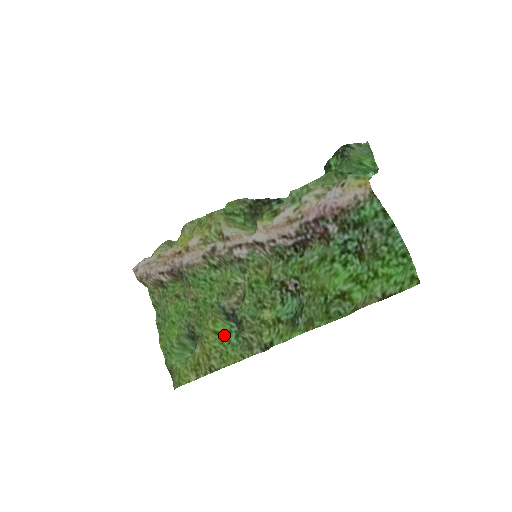
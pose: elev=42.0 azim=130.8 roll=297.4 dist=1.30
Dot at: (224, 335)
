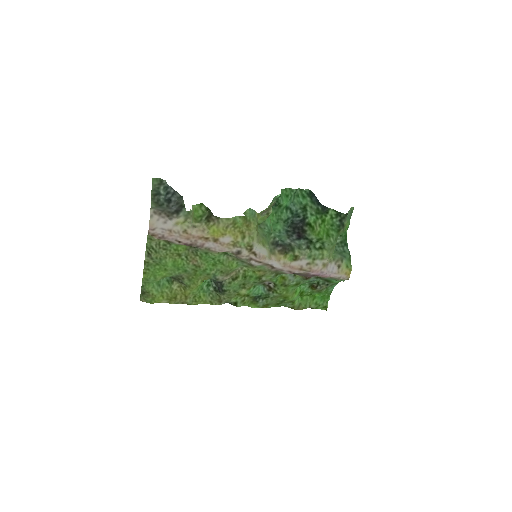
Dot at: (201, 285)
